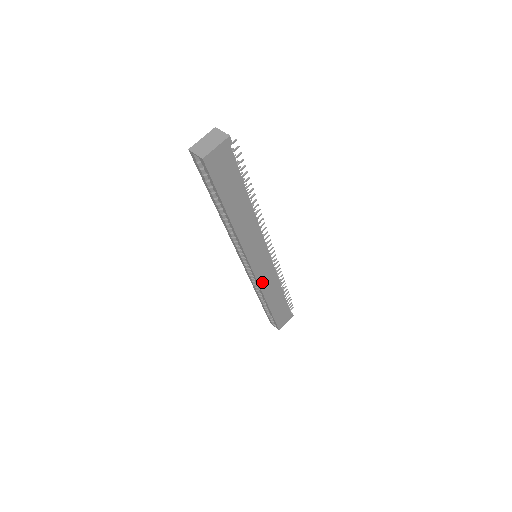
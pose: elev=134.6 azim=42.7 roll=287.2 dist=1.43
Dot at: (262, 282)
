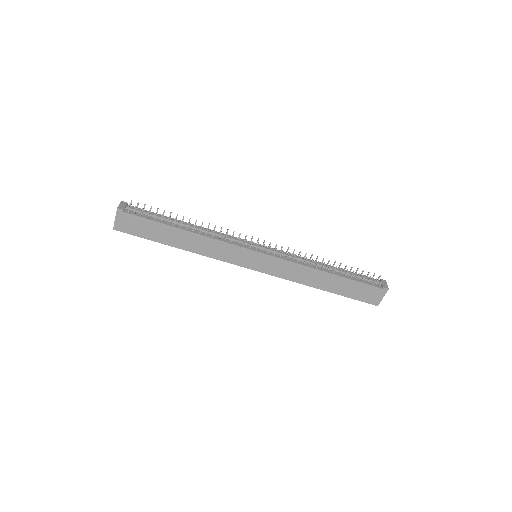
Dot at: (281, 274)
